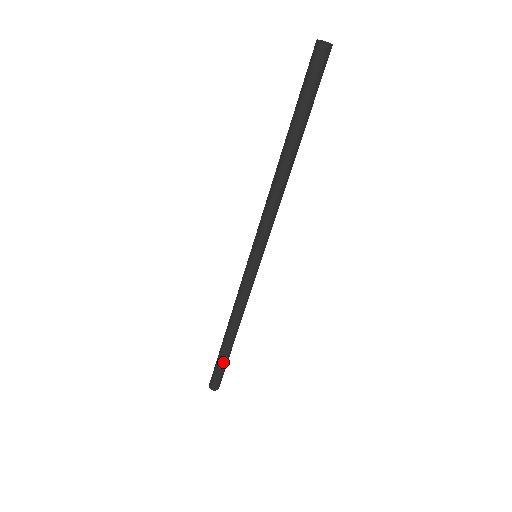
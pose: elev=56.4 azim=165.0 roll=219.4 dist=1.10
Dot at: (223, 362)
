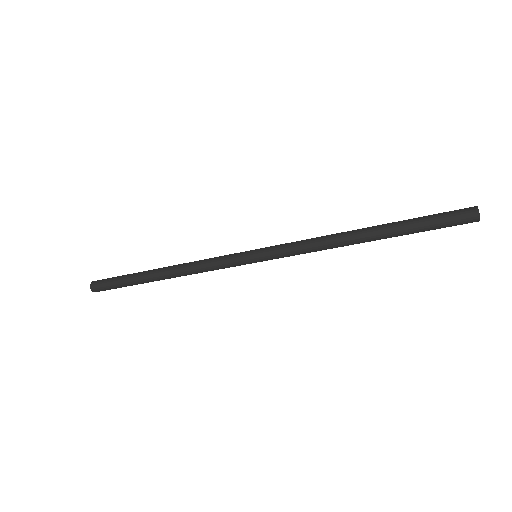
Dot at: (132, 285)
